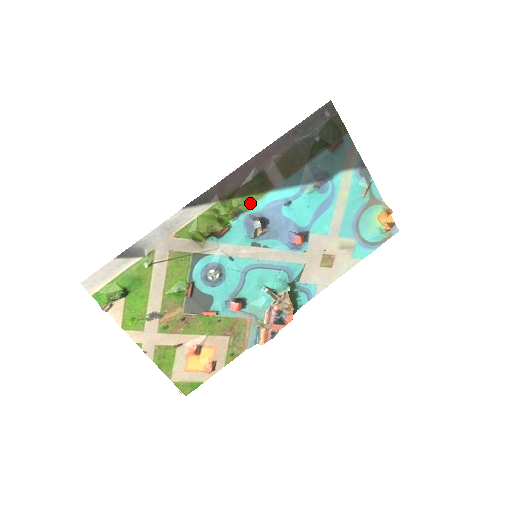
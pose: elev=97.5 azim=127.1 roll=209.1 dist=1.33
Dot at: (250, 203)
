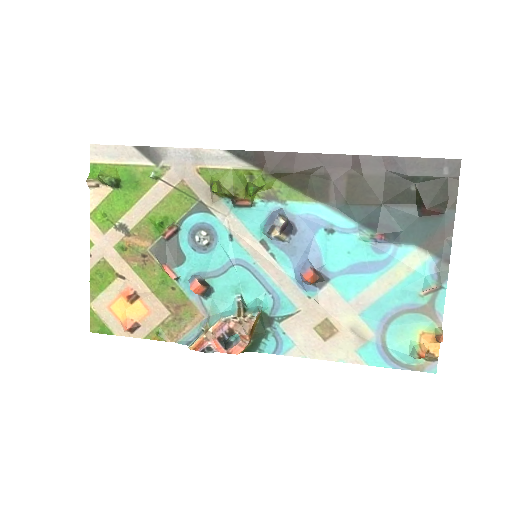
Dot at: (291, 198)
